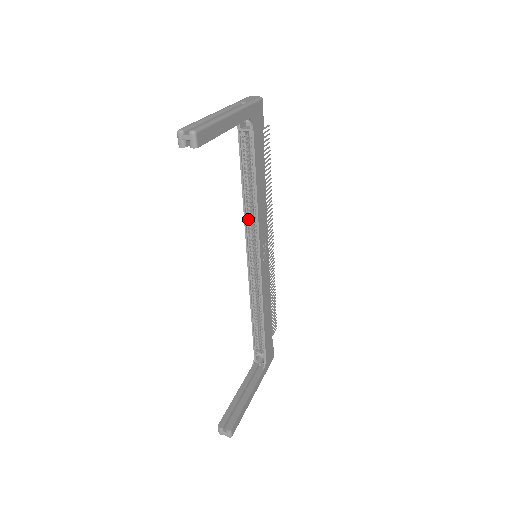
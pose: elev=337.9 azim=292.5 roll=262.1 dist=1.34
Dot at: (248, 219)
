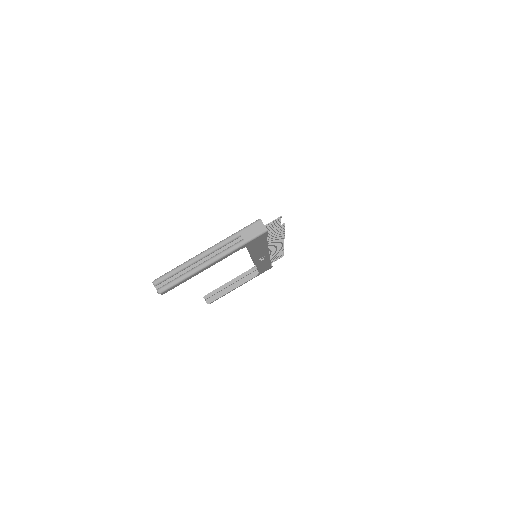
Dot at: occluded
